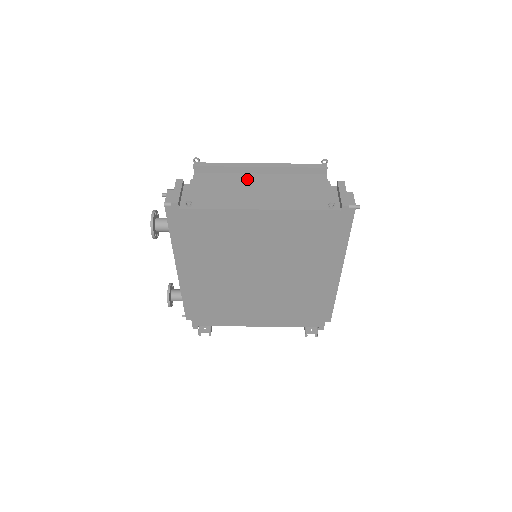
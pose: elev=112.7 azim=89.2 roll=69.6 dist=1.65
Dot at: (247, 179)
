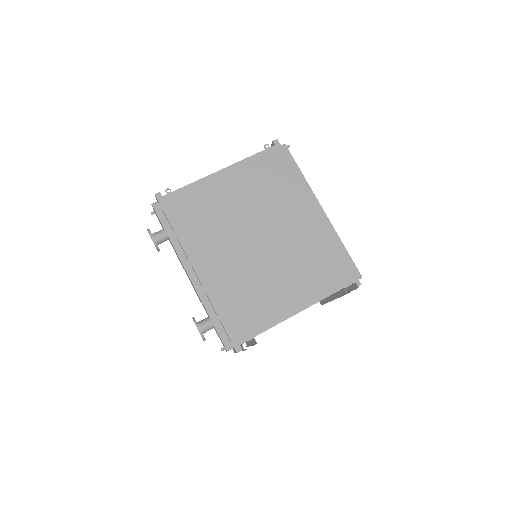
Dot at: occluded
